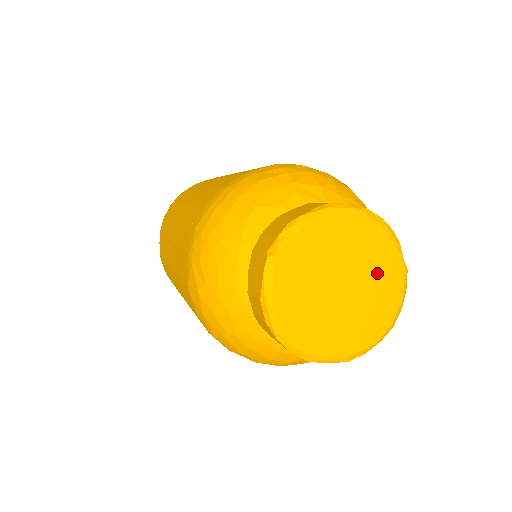
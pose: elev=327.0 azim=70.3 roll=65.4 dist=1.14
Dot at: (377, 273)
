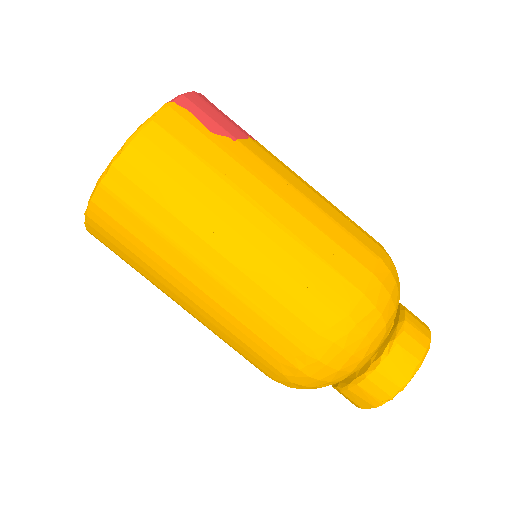
Dot at: occluded
